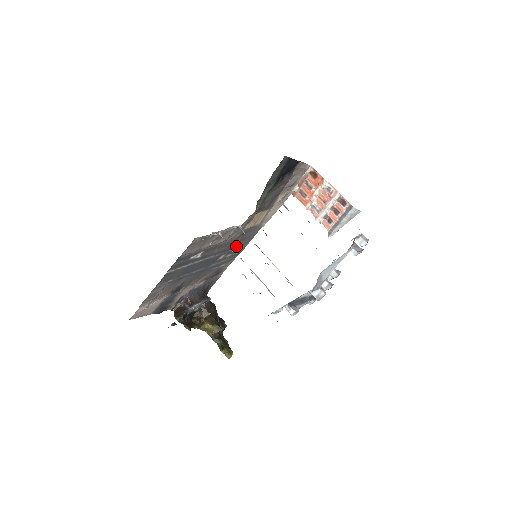
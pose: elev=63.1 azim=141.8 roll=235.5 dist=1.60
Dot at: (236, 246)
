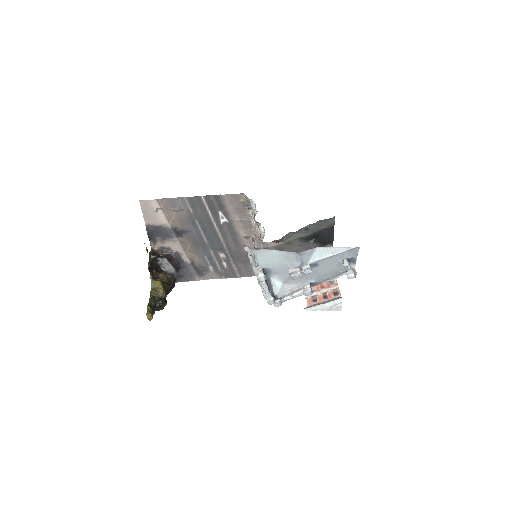
Dot at: (236, 263)
